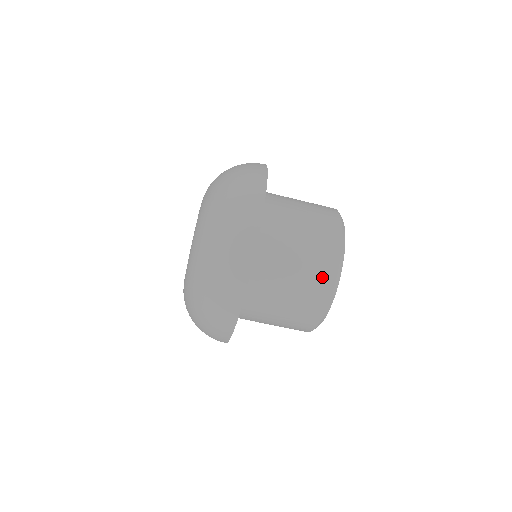
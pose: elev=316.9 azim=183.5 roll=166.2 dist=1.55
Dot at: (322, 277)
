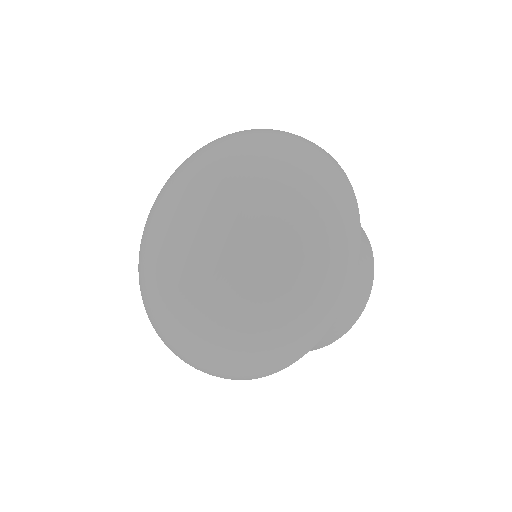
Dot at: (362, 294)
